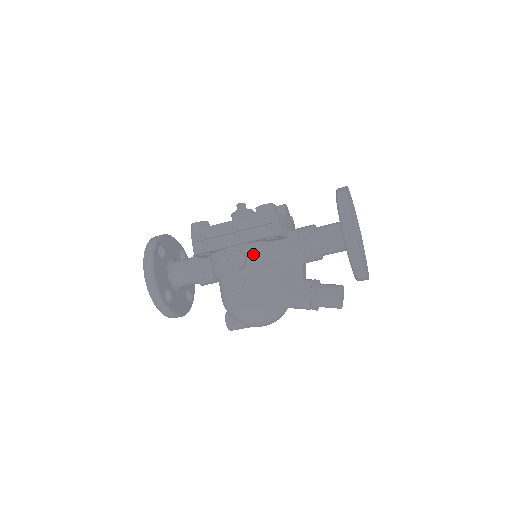
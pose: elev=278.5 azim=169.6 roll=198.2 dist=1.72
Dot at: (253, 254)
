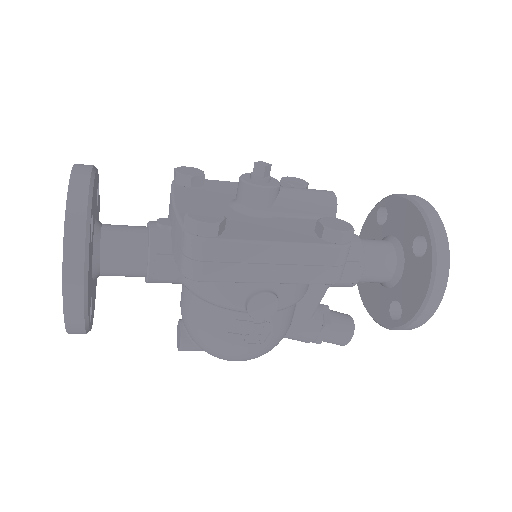
Dot at: (287, 295)
